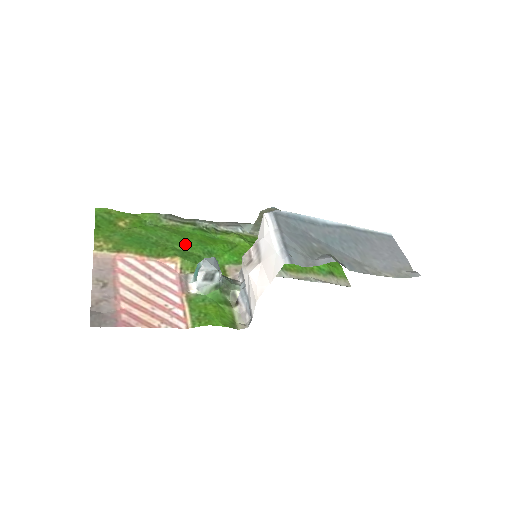
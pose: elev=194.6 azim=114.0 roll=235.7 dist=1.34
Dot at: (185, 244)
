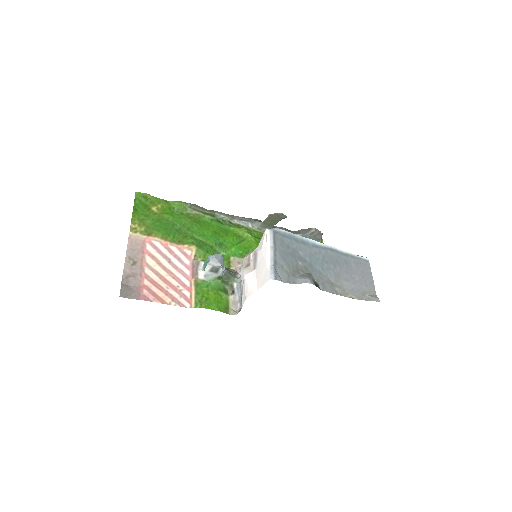
Dot at: (202, 234)
